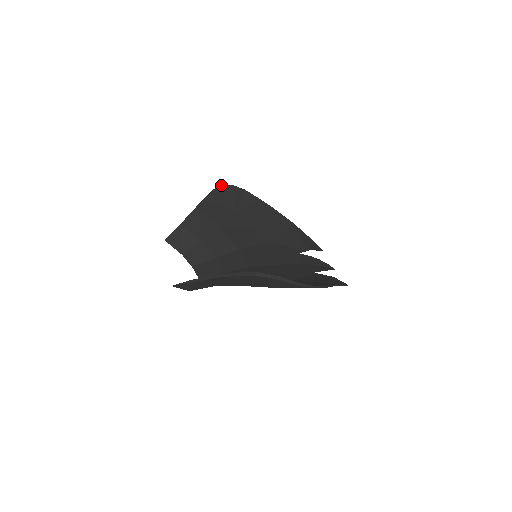
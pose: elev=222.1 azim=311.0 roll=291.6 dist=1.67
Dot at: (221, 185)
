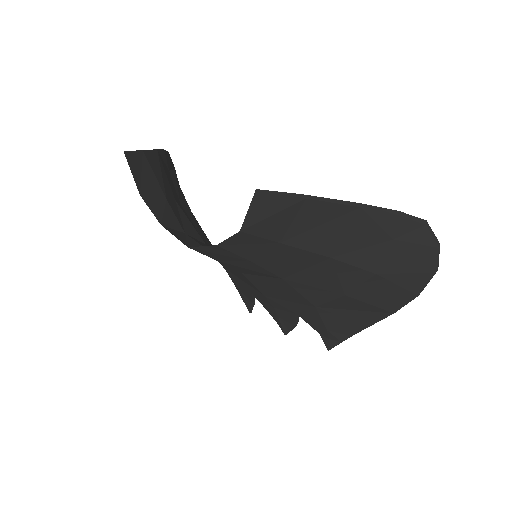
Dot at: occluded
